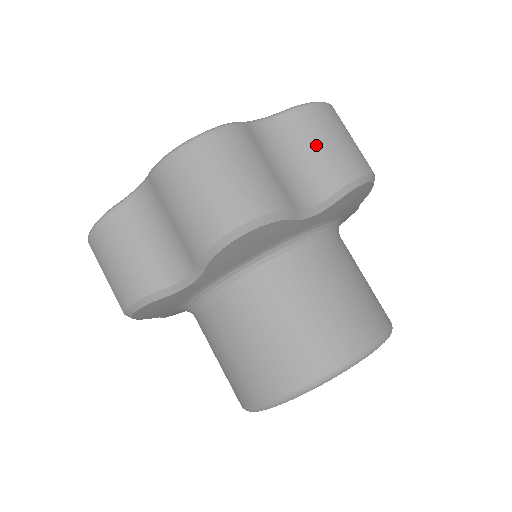
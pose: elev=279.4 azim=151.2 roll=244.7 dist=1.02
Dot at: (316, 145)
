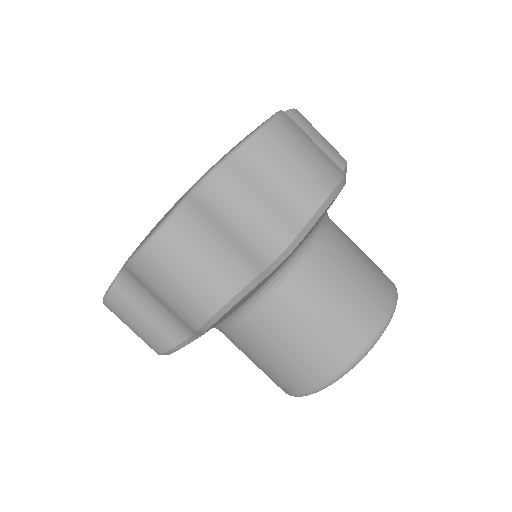
Dot at: (269, 186)
